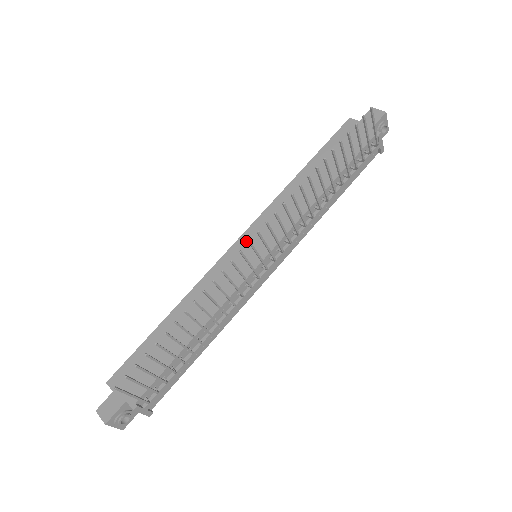
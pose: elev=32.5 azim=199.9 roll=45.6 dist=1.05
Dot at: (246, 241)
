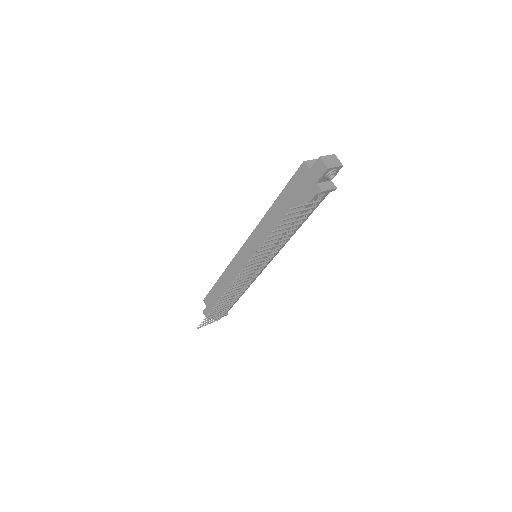
Dot at: (247, 249)
